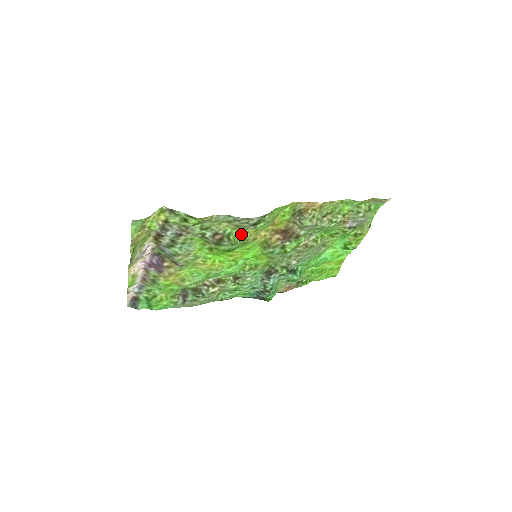
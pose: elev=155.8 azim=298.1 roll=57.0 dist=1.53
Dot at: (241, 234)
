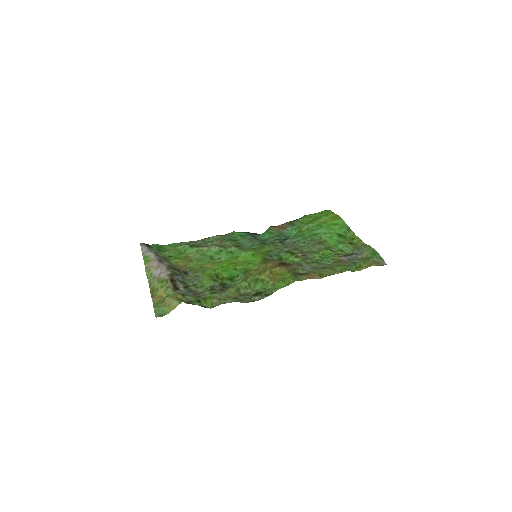
Dot at: (245, 276)
